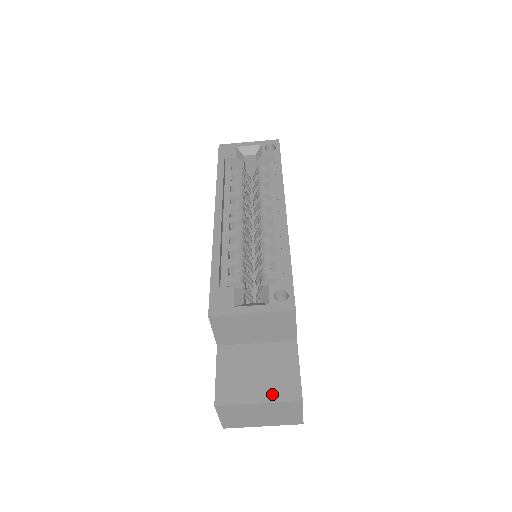
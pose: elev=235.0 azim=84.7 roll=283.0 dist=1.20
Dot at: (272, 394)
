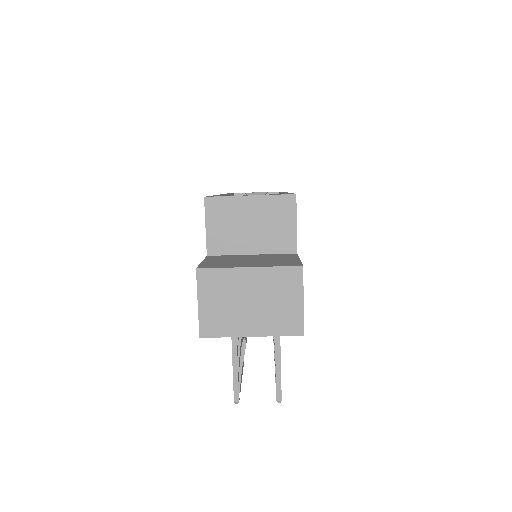
Dot at: (266, 264)
